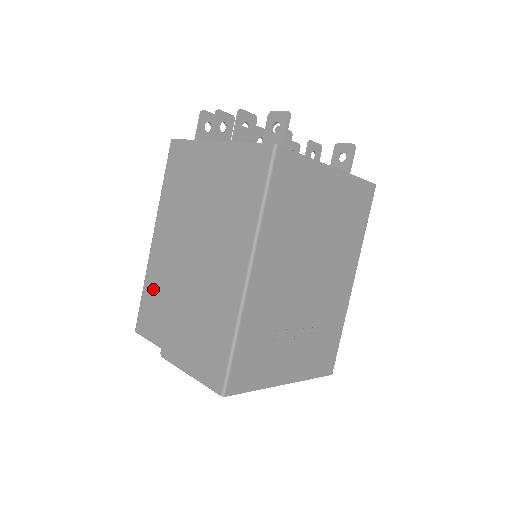
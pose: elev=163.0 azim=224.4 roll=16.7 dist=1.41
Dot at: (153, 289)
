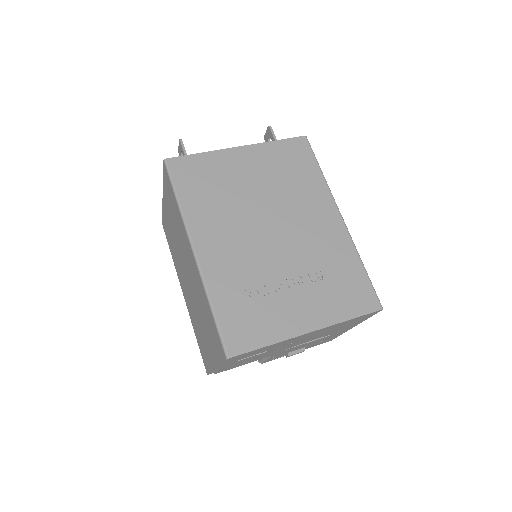
Dot at: (195, 330)
